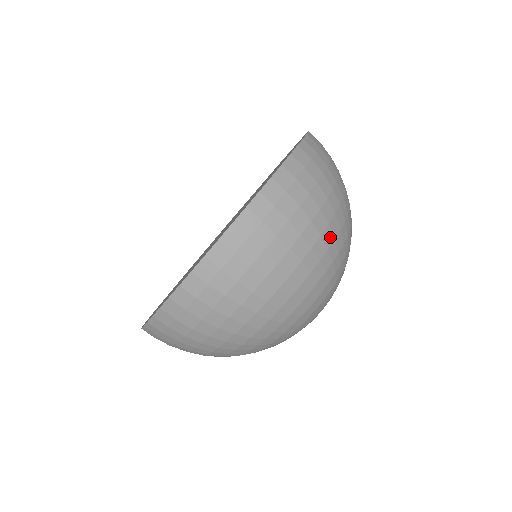
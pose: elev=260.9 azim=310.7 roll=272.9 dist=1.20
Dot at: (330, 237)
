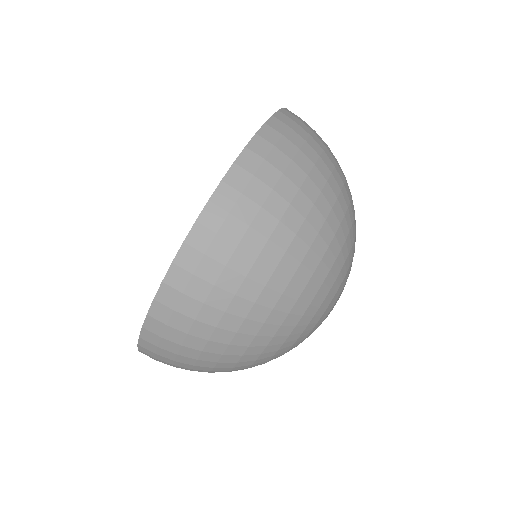
Dot at: (336, 187)
